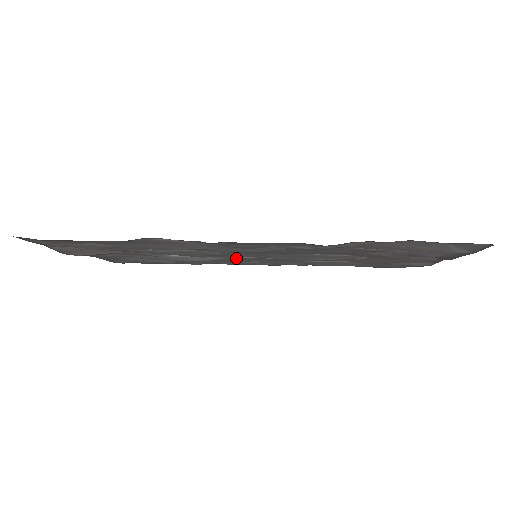
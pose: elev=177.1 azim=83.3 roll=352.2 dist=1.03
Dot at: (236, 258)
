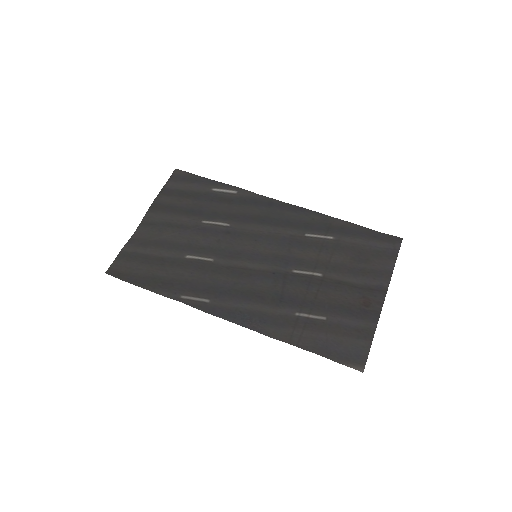
Dot at: (248, 233)
